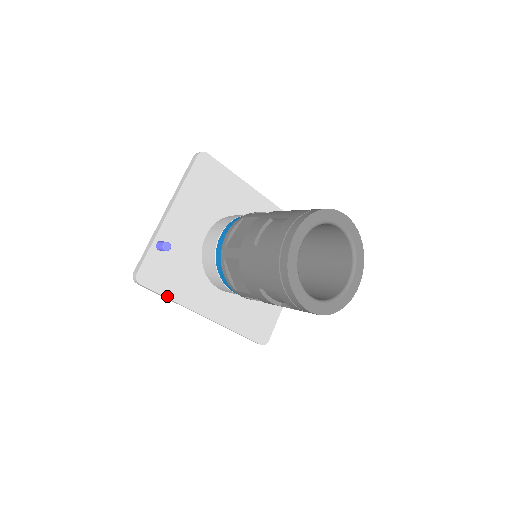
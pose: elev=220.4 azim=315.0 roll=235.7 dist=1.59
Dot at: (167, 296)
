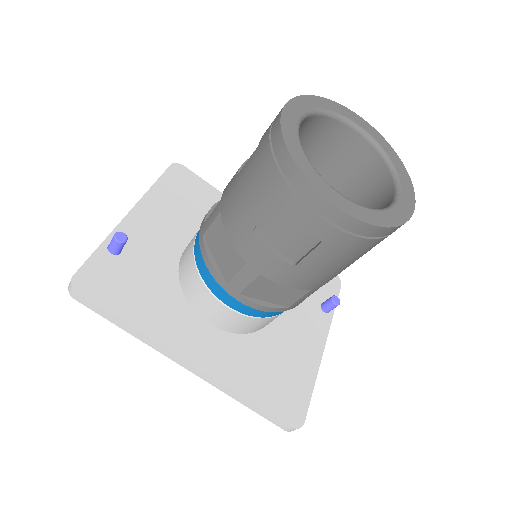
Dot at: (121, 317)
